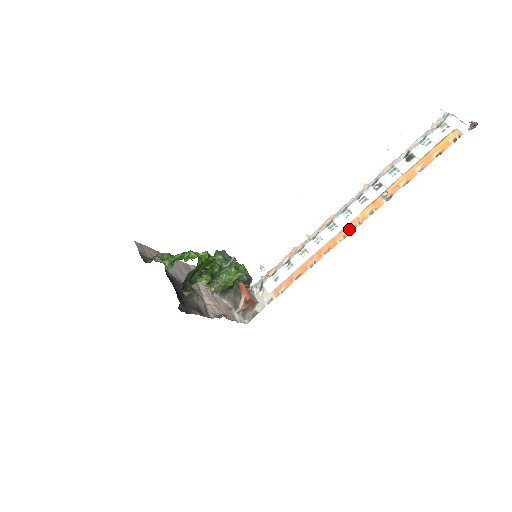
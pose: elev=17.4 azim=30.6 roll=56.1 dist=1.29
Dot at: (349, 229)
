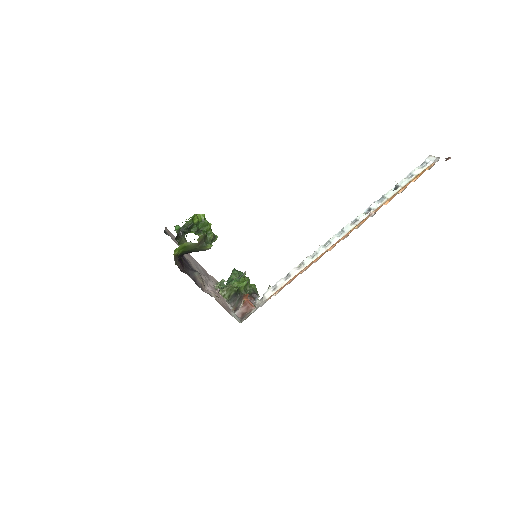
Dot at: (338, 241)
